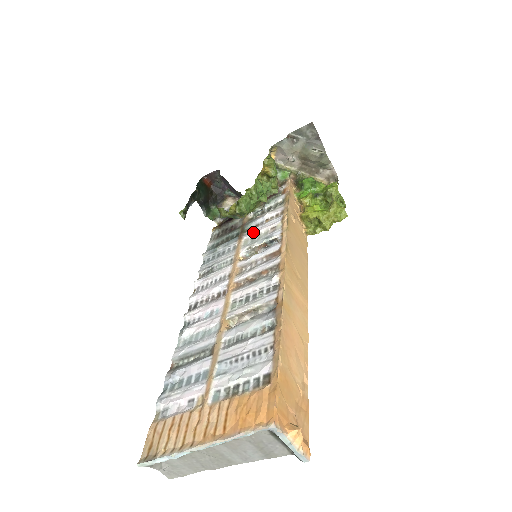
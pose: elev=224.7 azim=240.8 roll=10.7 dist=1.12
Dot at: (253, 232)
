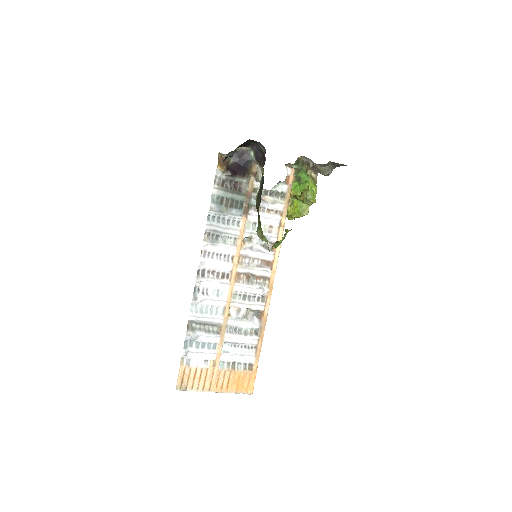
Dot at: (256, 218)
